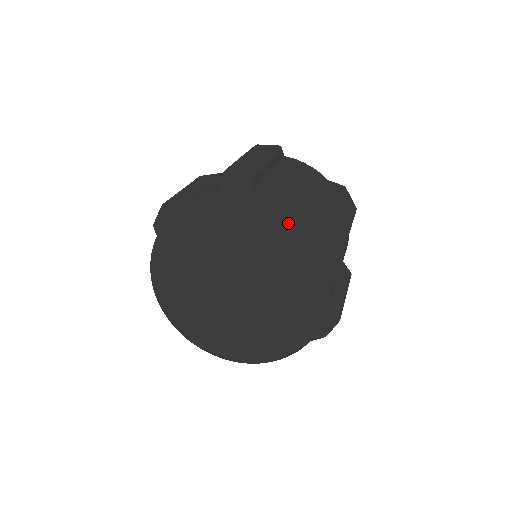
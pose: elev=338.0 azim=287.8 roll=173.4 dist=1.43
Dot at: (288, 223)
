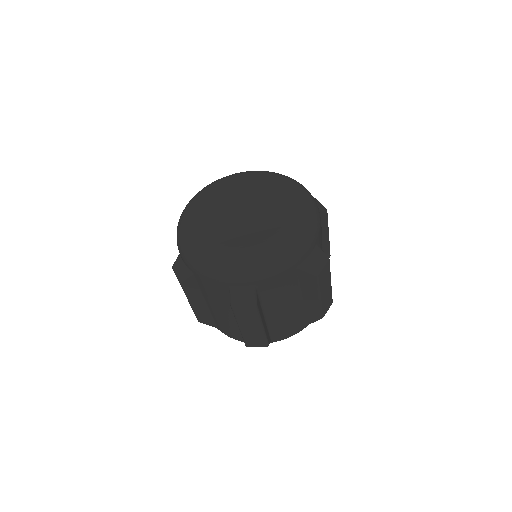
Dot at: occluded
